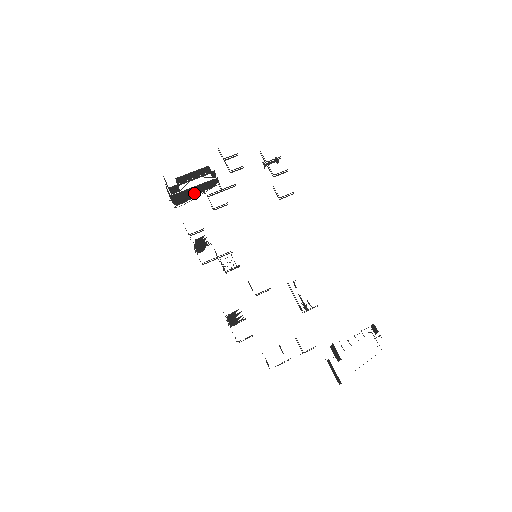
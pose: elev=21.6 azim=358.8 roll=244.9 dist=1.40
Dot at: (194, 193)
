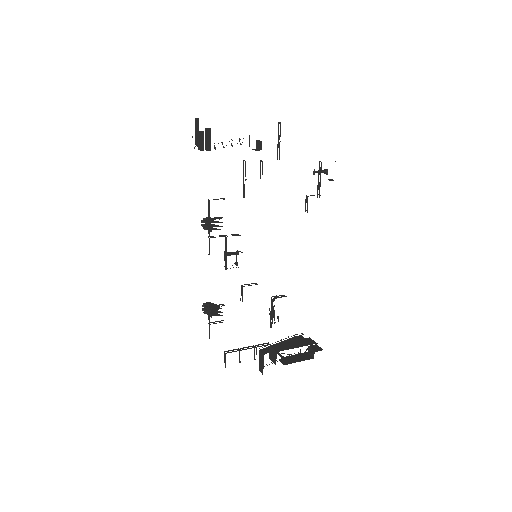
Dot at: occluded
